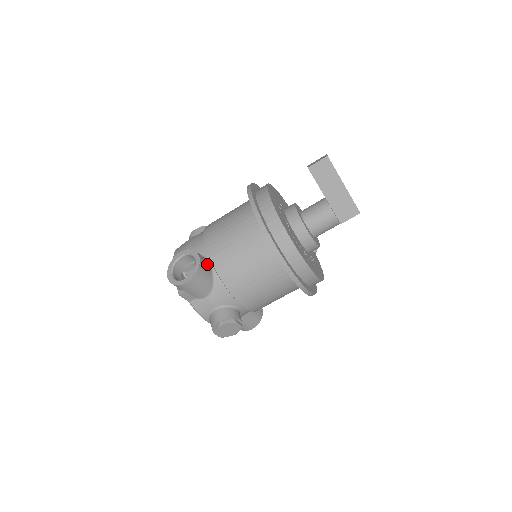
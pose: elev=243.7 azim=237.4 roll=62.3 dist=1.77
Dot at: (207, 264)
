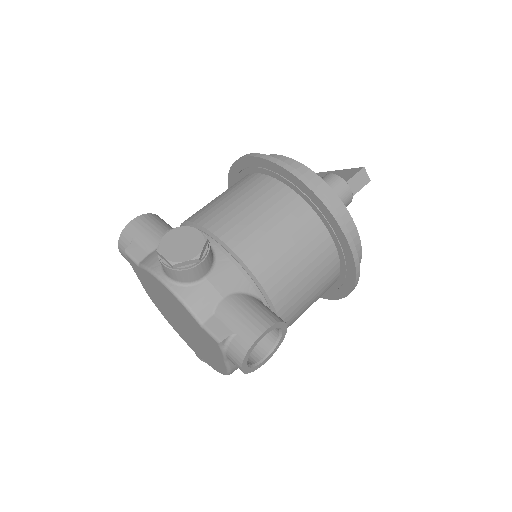
Dot at: occluded
